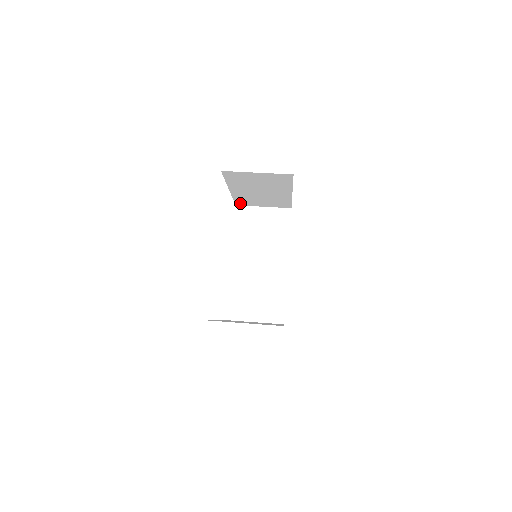
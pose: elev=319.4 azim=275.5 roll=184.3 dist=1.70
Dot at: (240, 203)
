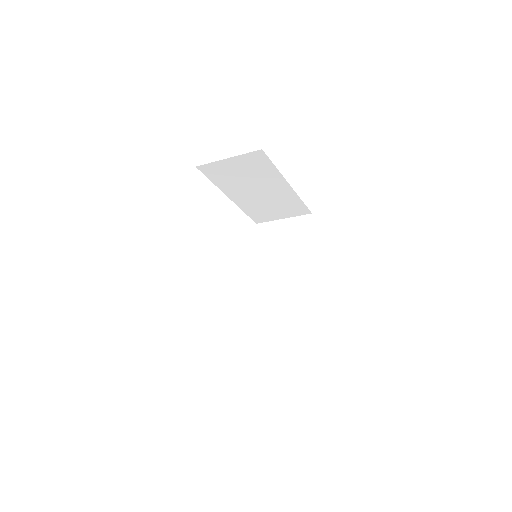
Dot at: (257, 219)
